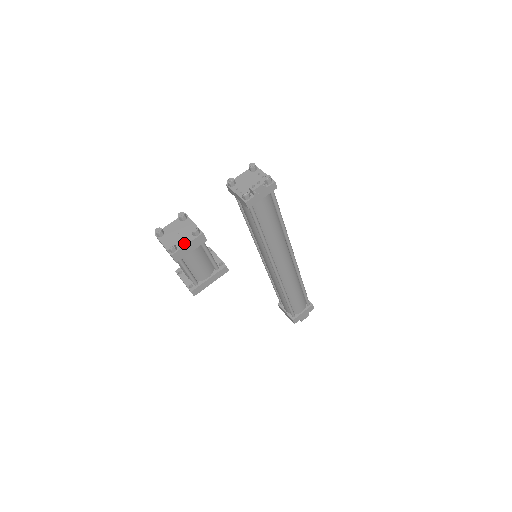
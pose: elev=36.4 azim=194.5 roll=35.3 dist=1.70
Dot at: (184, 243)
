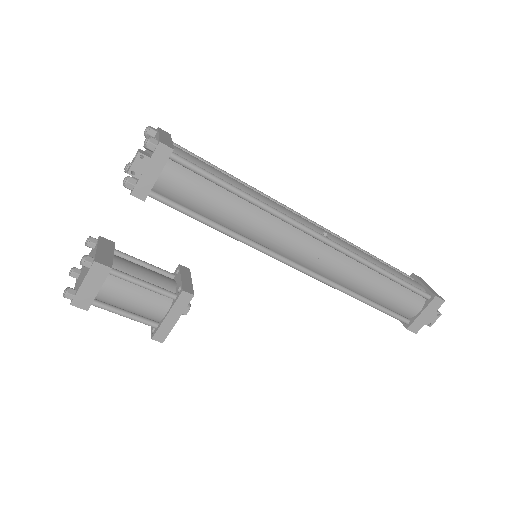
Dot at: (81, 282)
